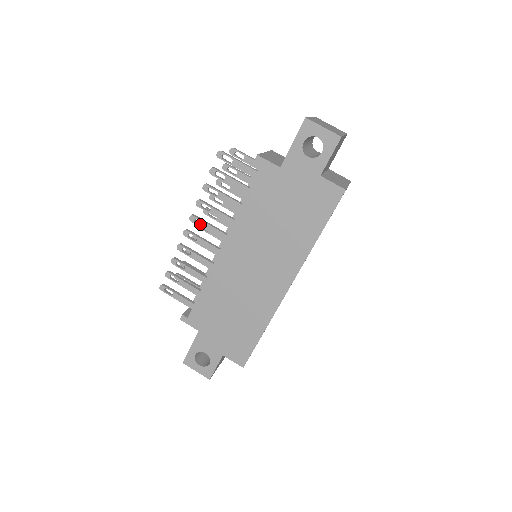
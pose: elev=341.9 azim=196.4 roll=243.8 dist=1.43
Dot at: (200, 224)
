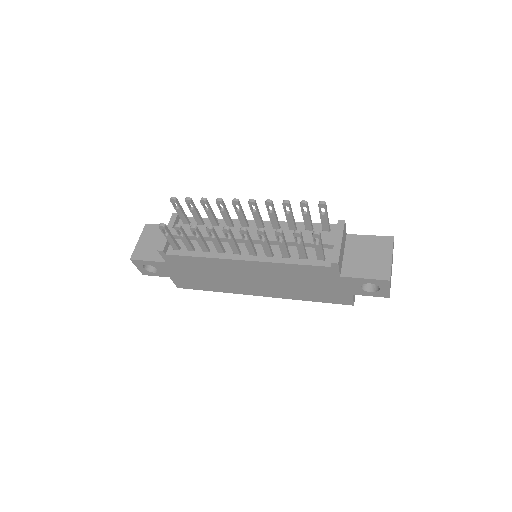
Dot at: occluded
